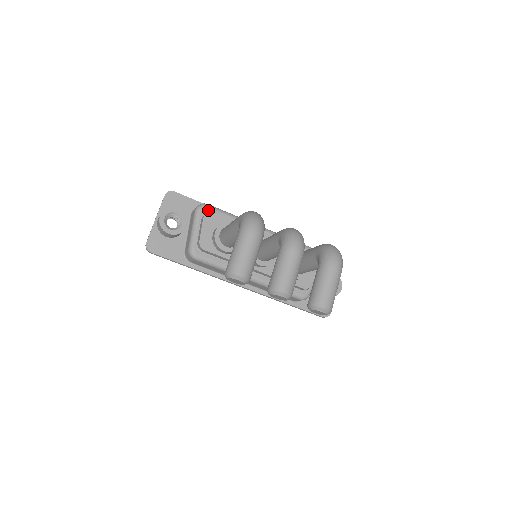
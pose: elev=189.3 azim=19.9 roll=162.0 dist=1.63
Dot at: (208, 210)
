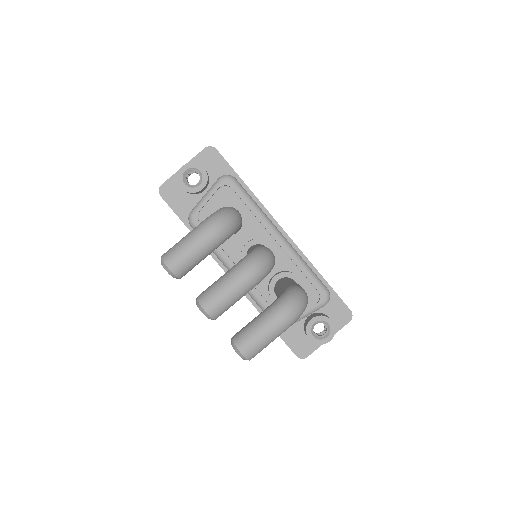
Dot at: (230, 184)
